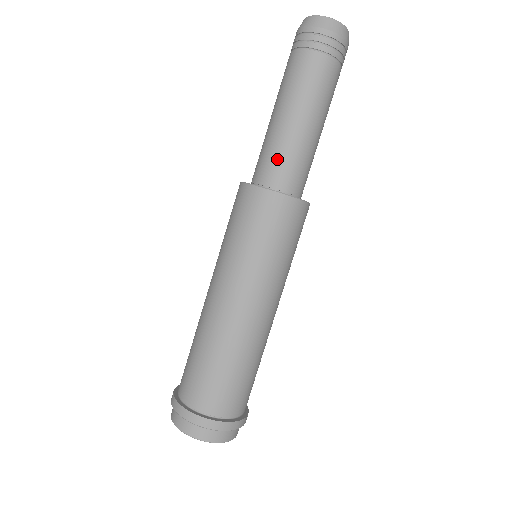
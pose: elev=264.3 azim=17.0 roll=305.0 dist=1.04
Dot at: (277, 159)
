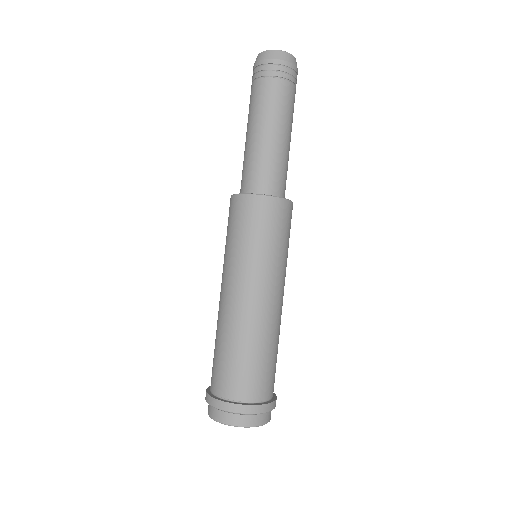
Dot at: (256, 169)
